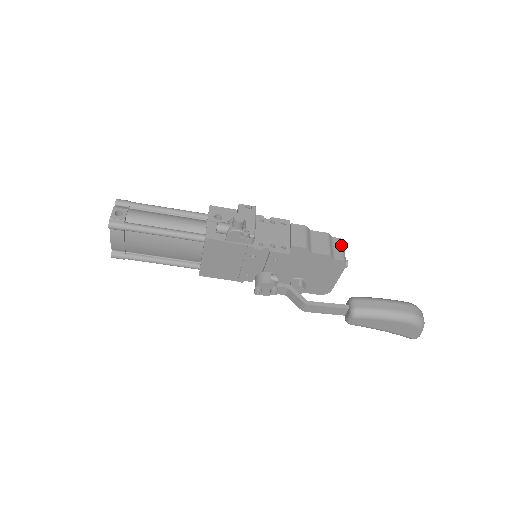
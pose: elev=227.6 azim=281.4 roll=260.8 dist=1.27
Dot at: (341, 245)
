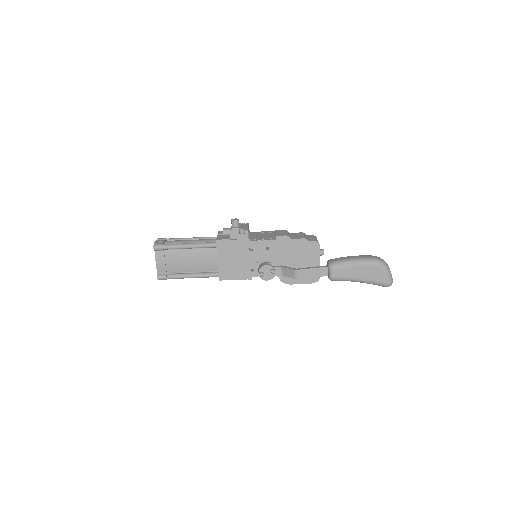
Dot at: (314, 237)
